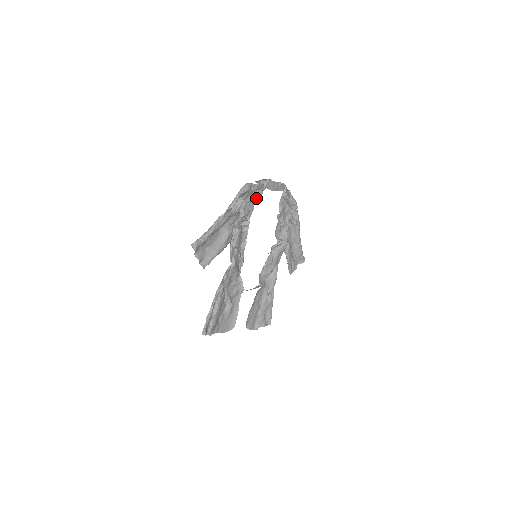
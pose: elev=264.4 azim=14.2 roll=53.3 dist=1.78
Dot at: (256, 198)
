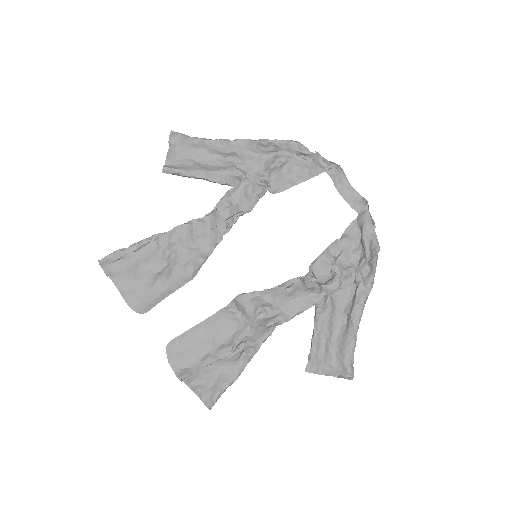
Dot at: (306, 177)
